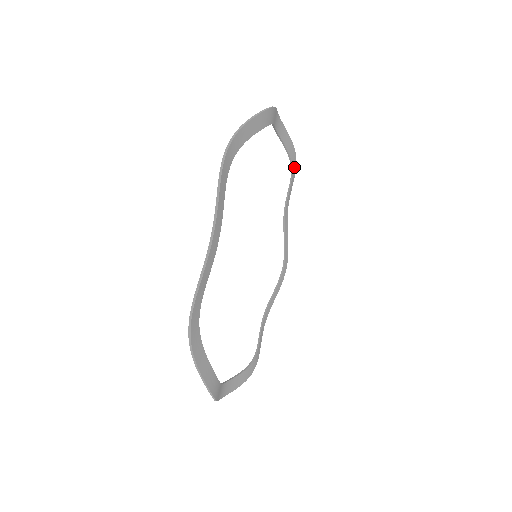
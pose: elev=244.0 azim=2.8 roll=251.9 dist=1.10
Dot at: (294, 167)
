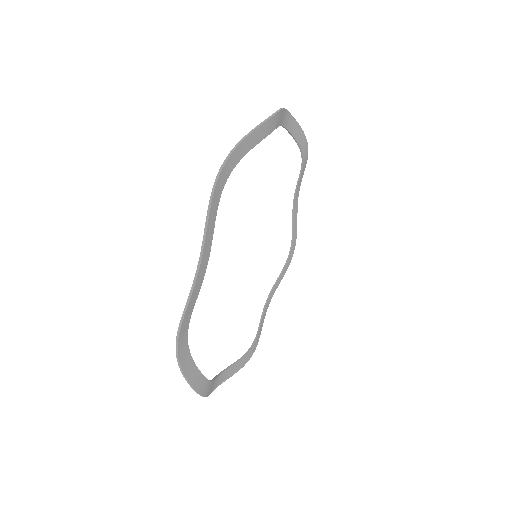
Dot at: (291, 256)
